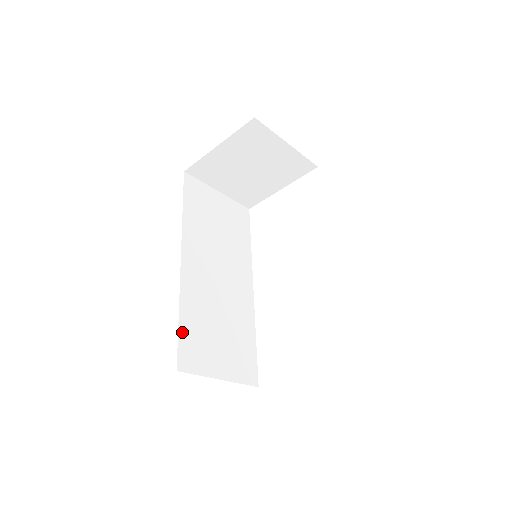
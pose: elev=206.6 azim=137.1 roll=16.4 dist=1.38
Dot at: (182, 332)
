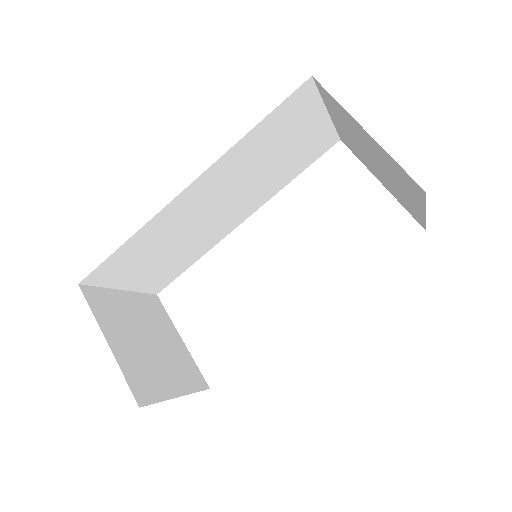
Dot at: (116, 254)
